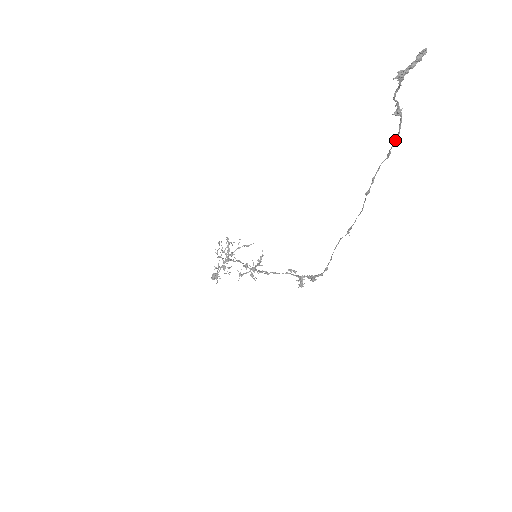
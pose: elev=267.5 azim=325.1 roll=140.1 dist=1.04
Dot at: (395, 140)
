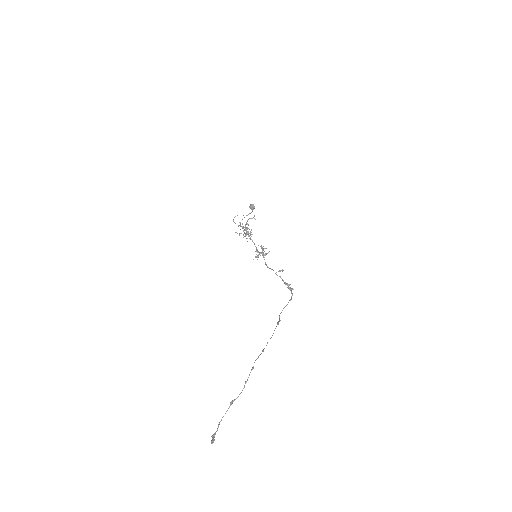
Dot at: (246, 382)
